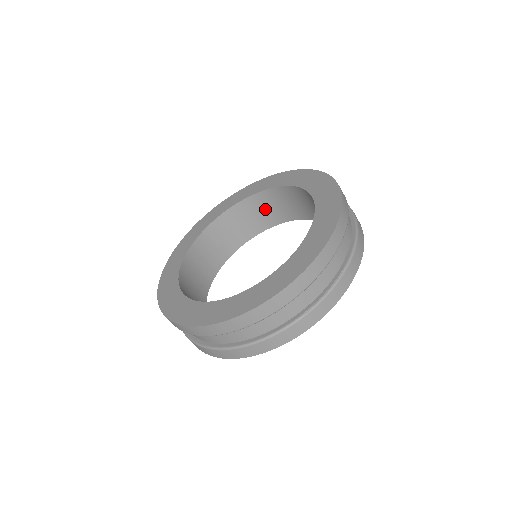
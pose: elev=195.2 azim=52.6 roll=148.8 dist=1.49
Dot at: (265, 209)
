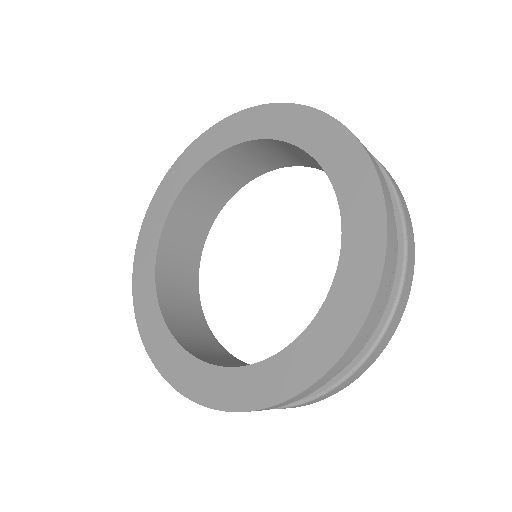
Dot at: (284, 152)
